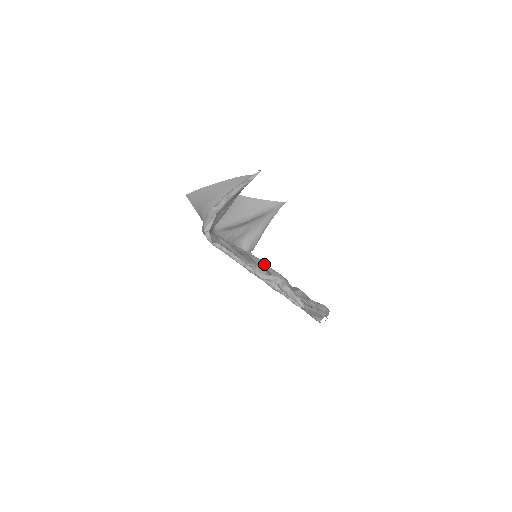
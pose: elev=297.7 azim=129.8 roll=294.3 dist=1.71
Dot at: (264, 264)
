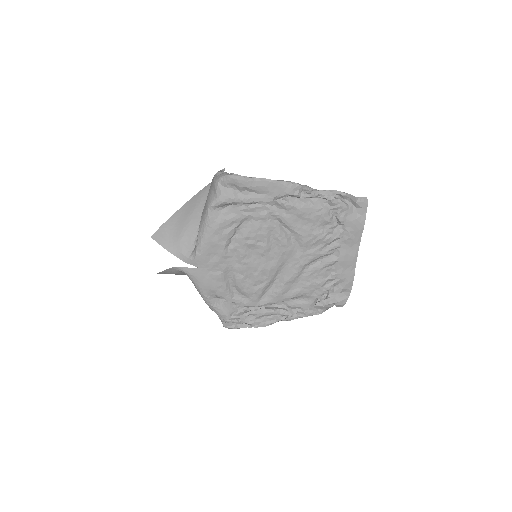
Dot at: (252, 308)
